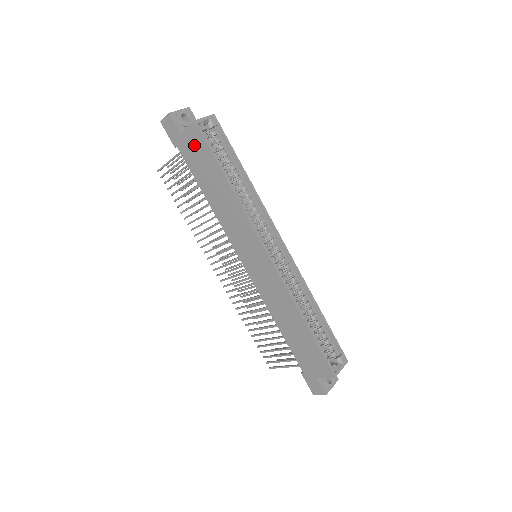
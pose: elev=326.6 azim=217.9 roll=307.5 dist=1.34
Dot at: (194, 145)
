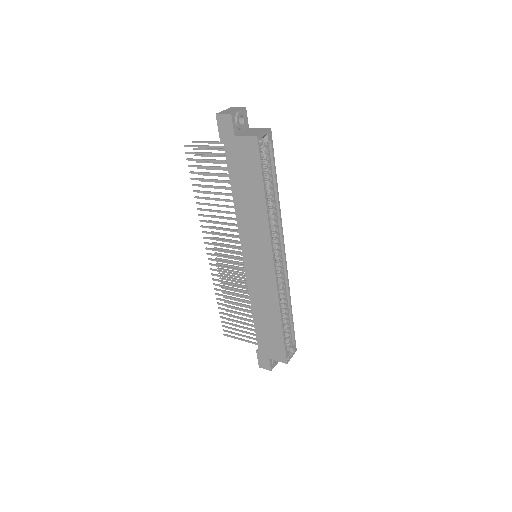
Dot at: (245, 154)
